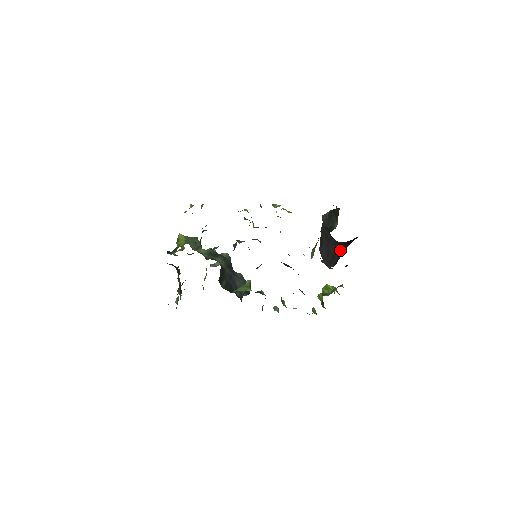
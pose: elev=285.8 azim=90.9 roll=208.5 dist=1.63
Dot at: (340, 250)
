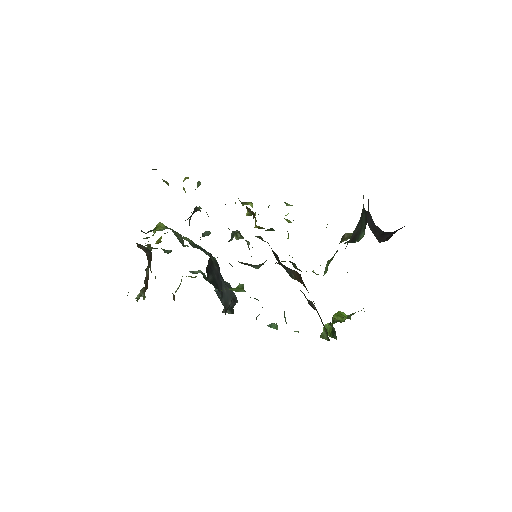
Dot at: (388, 233)
